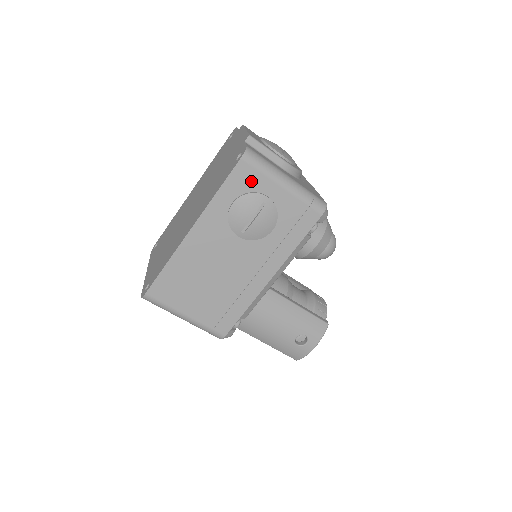
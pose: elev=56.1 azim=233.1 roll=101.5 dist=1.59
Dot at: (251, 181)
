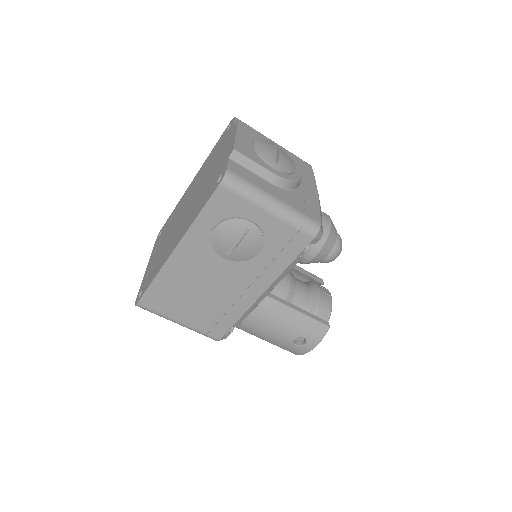
Dot at: (232, 206)
